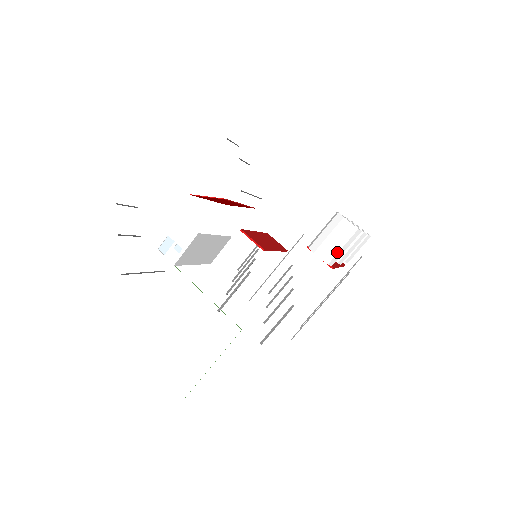
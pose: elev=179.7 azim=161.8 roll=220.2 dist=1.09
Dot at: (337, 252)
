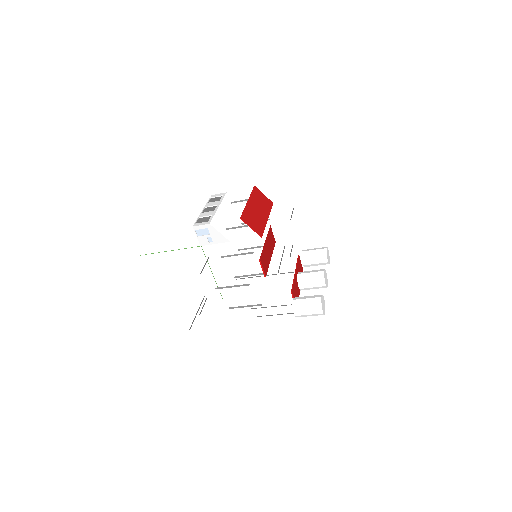
Dot at: (305, 316)
